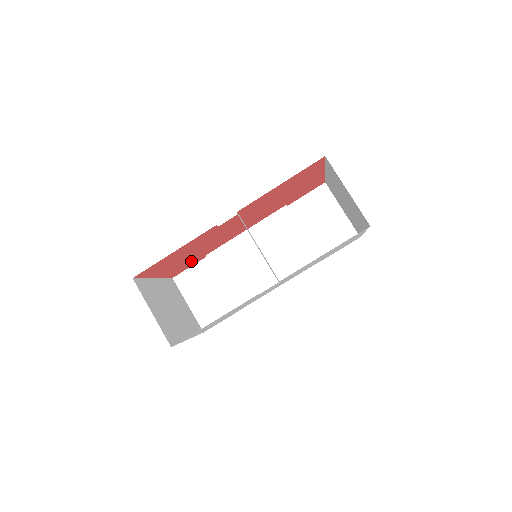
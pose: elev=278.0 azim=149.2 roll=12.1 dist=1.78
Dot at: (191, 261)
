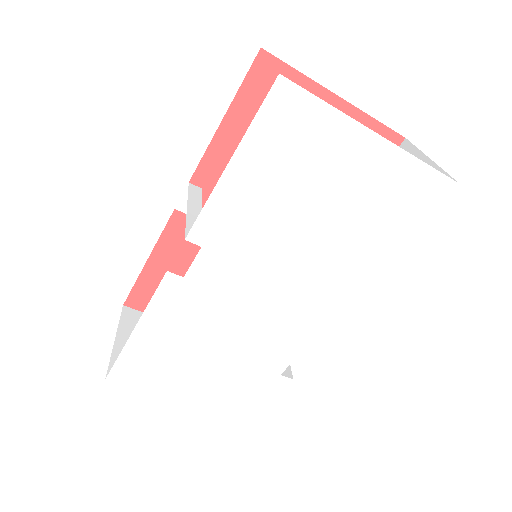
Dot at: occluded
